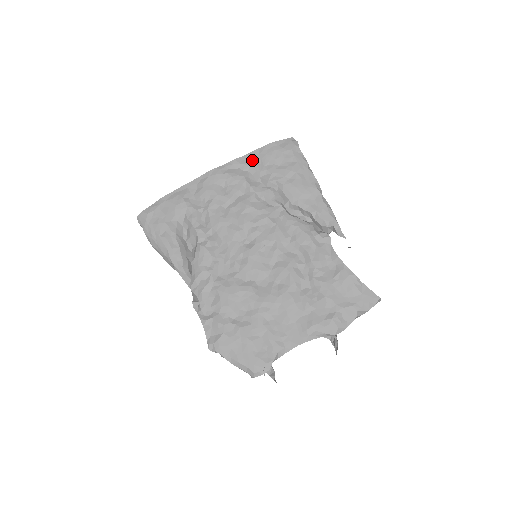
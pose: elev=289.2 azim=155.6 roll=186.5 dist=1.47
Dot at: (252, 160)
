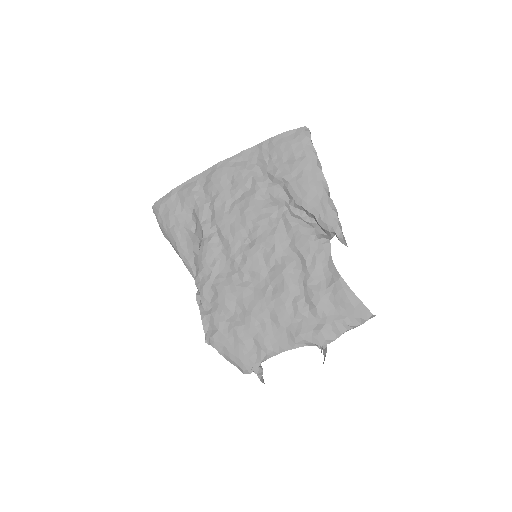
Dot at: (261, 152)
